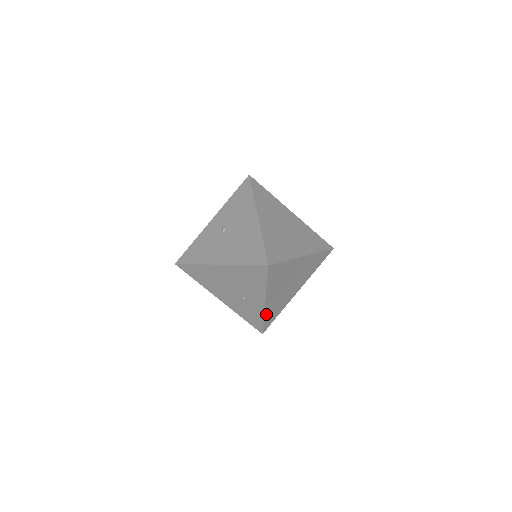
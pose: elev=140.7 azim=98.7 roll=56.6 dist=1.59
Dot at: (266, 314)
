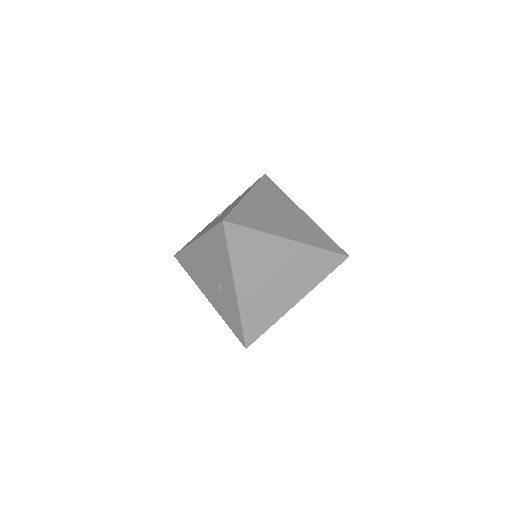
Dot at: (243, 312)
